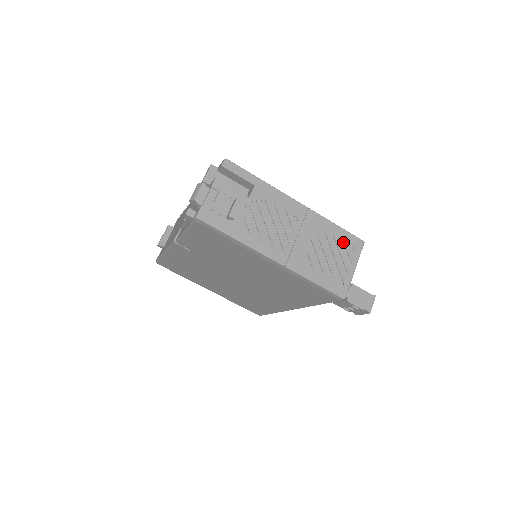
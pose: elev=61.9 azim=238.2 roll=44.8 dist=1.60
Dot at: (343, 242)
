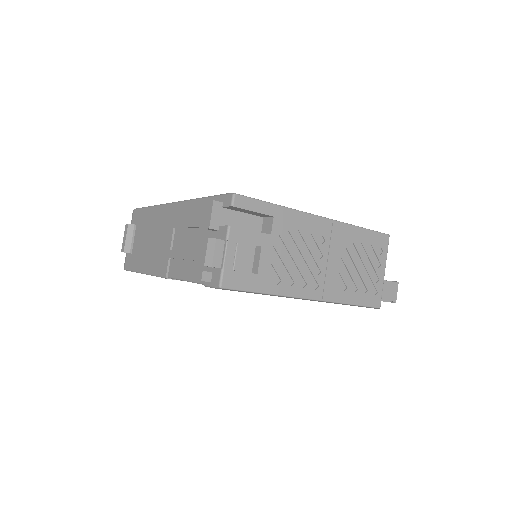
Dot at: (370, 245)
